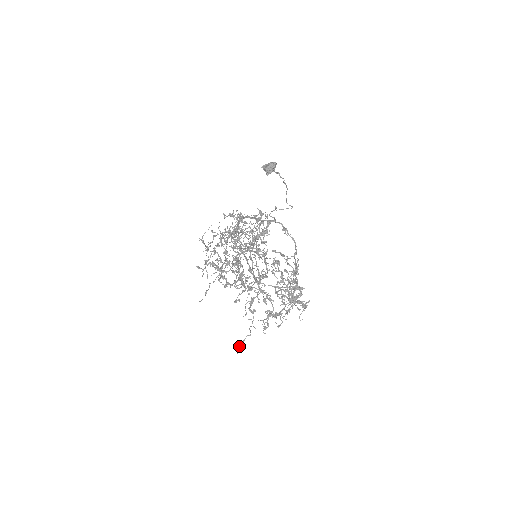
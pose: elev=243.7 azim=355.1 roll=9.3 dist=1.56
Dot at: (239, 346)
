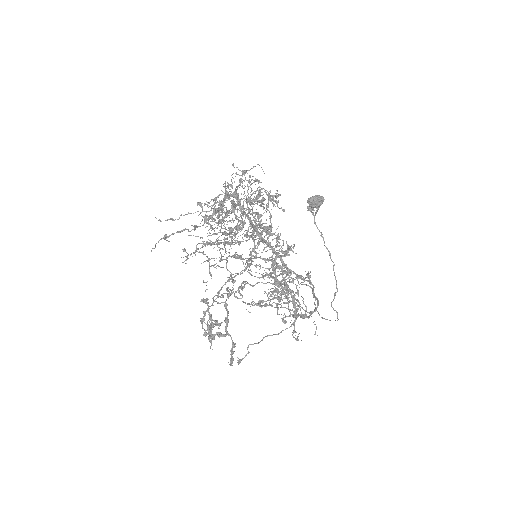
Dot at: (160, 239)
